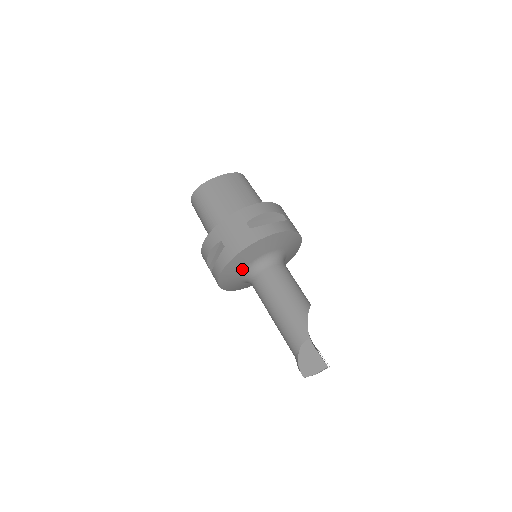
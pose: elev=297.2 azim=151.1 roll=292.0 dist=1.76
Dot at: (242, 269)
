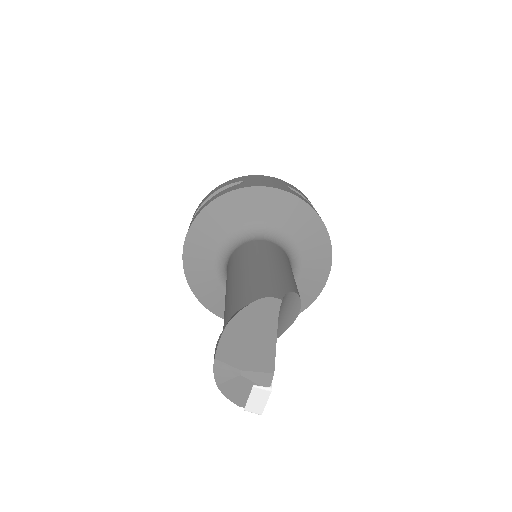
Dot at: (239, 223)
